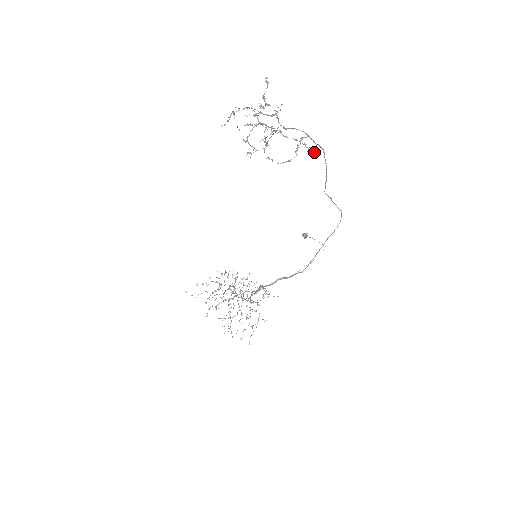
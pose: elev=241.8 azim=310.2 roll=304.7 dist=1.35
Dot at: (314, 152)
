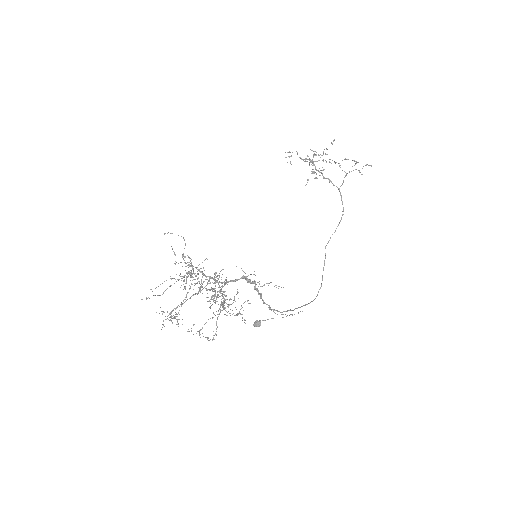
Dot at: occluded
